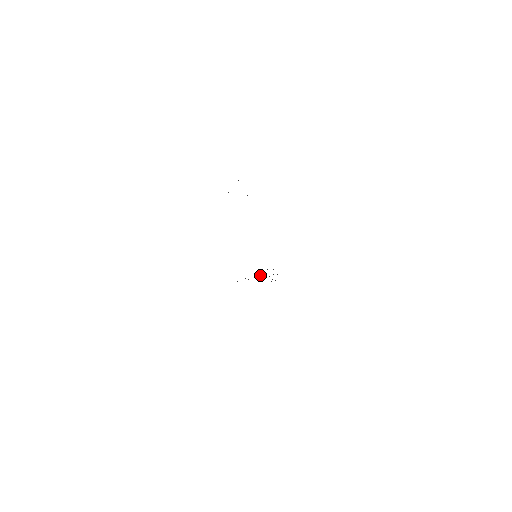
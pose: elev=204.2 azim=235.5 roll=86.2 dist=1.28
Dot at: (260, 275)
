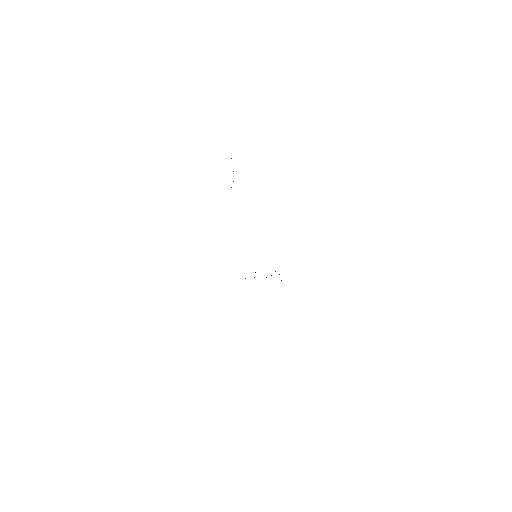
Dot at: occluded
